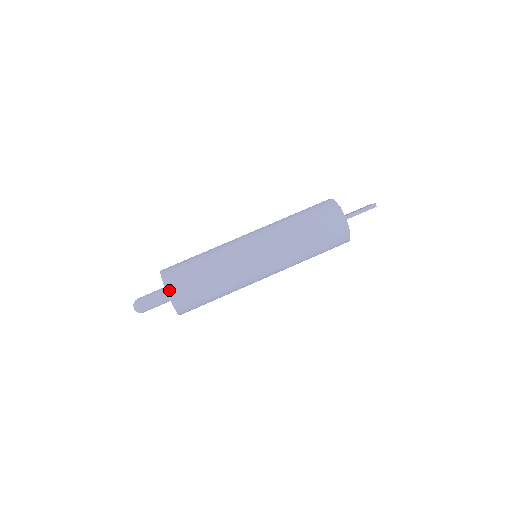
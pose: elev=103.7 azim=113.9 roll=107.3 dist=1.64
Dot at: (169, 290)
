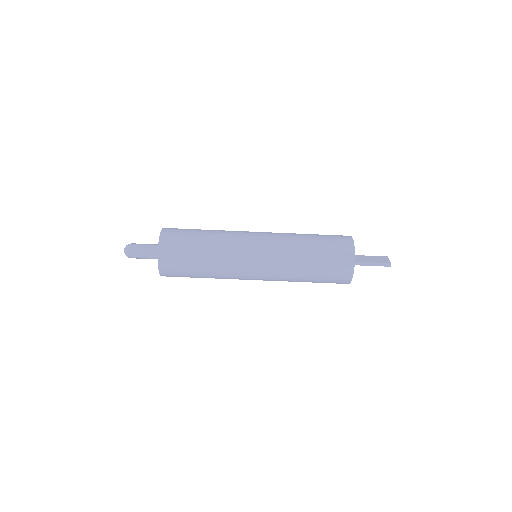
Dot at: (160, 259)
